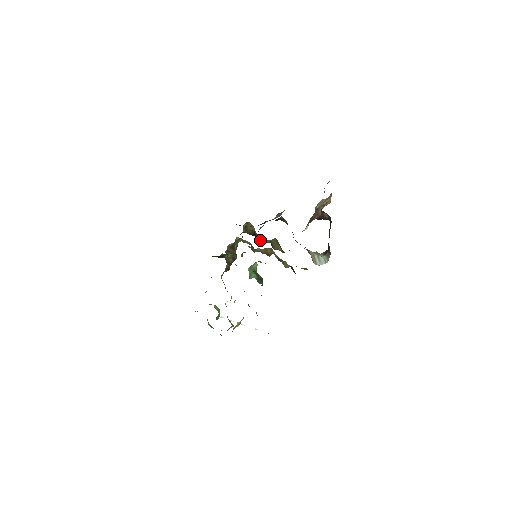
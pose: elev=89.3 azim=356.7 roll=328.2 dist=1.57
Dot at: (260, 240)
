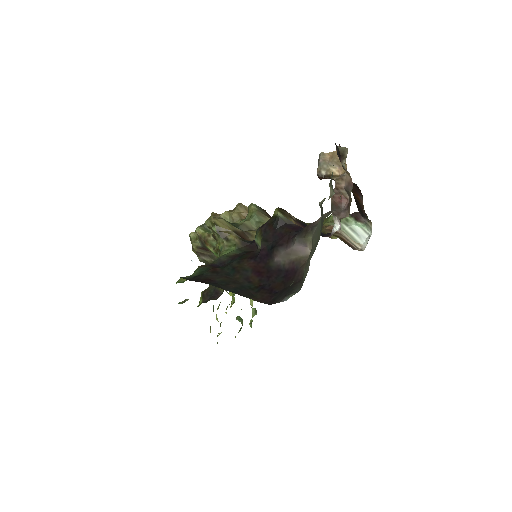
Dot at: (251, 238)
